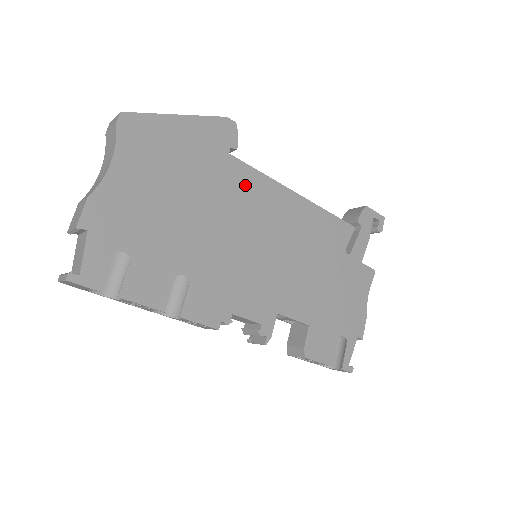
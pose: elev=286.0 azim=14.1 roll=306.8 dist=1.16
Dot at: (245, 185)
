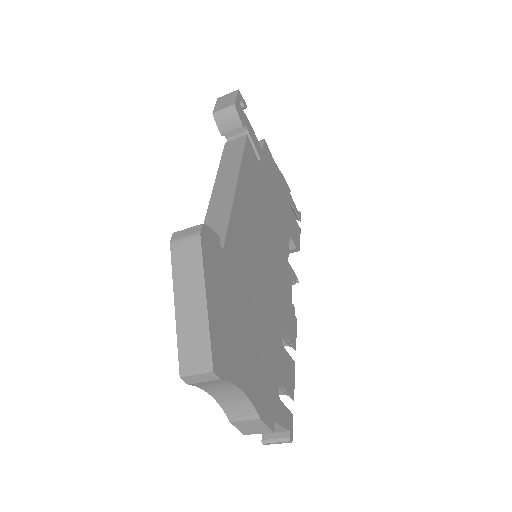
Dot at: (238, 245)
